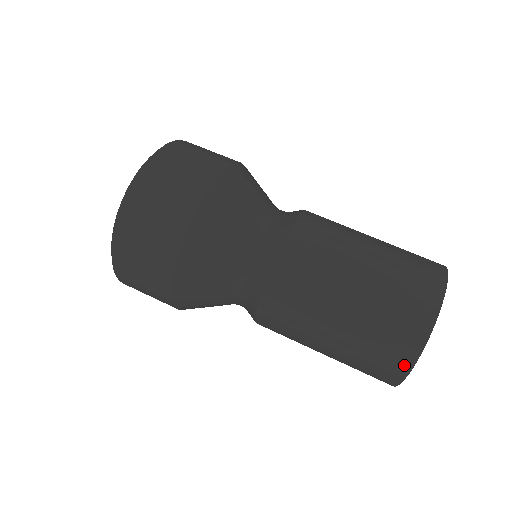
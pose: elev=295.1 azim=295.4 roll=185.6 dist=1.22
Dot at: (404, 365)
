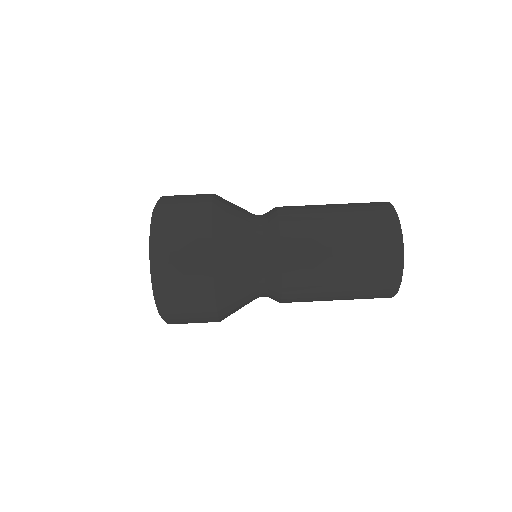
Dot at: (397, 271)
